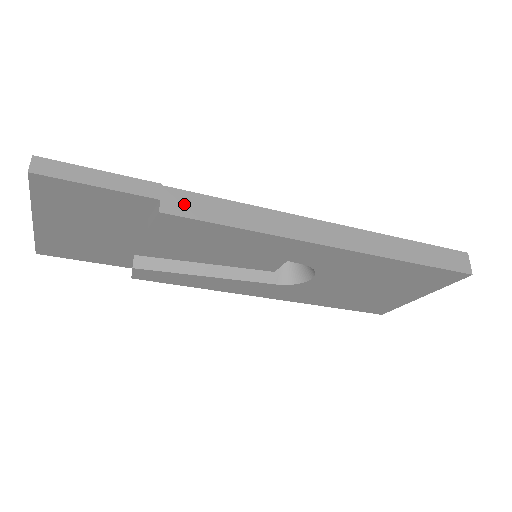
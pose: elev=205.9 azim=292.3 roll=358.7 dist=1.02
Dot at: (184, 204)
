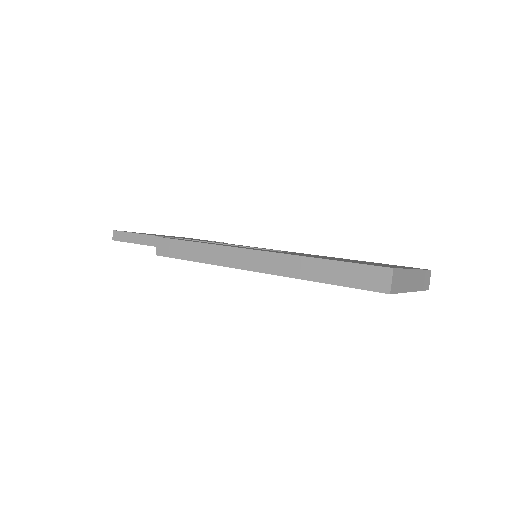
Dot at: (166, 248)
